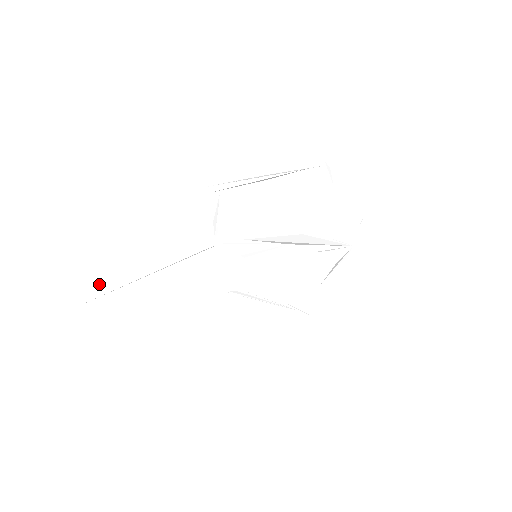
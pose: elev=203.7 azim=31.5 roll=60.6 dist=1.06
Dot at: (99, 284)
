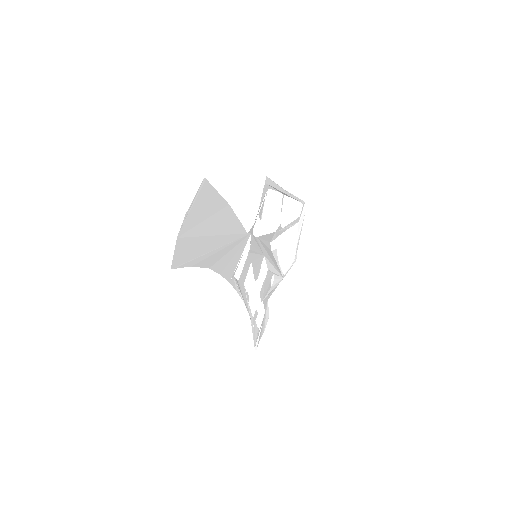
Dot at: (198, 224)
